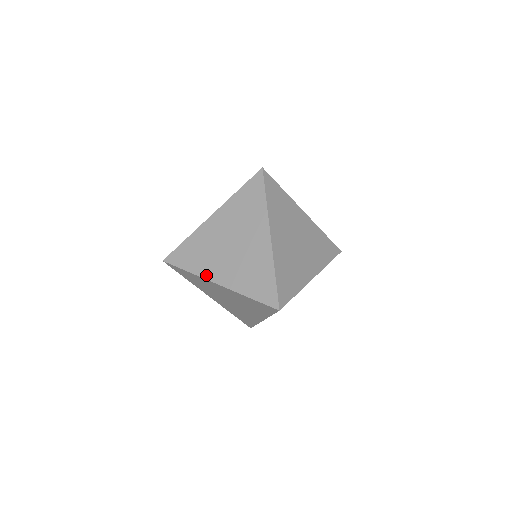
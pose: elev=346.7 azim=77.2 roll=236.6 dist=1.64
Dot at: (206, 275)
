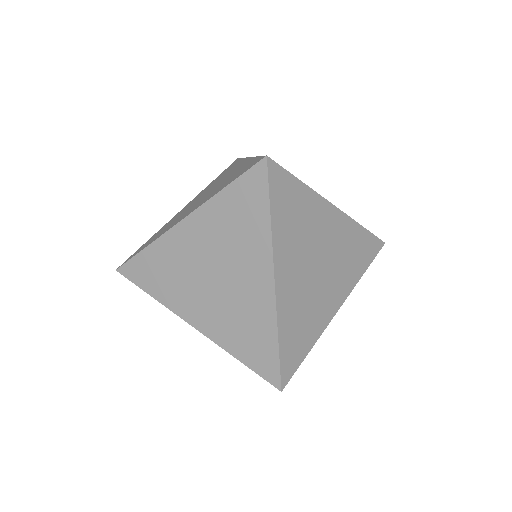
Dot at: (177, 310)
